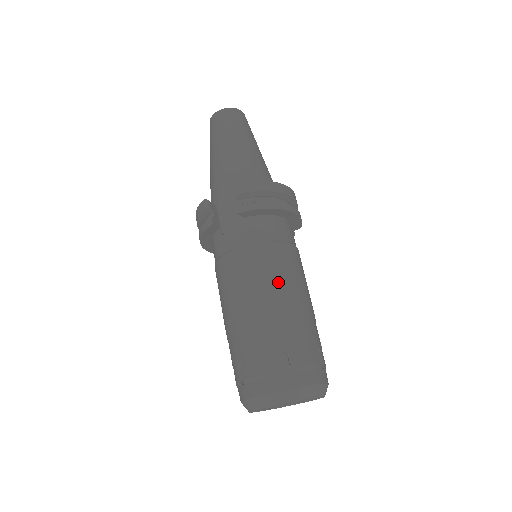
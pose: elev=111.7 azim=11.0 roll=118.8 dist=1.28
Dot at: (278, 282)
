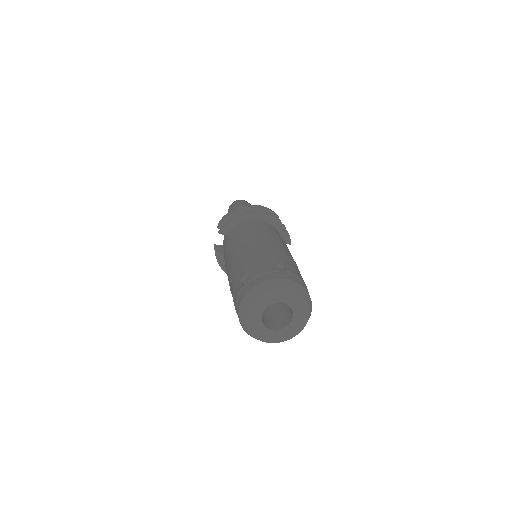
Dot at: (243, 247)
